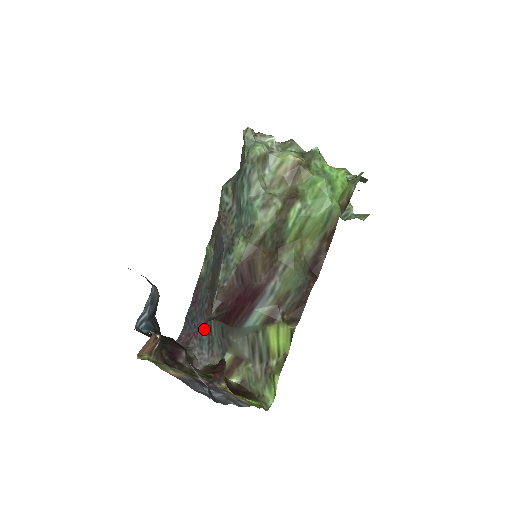
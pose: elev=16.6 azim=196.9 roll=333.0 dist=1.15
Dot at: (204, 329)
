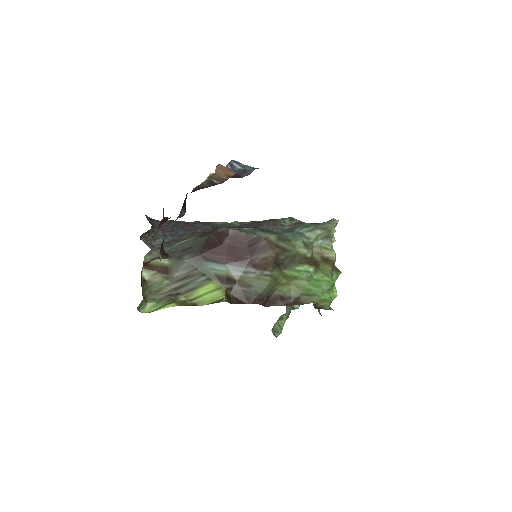
Dot at: (176, 236)
